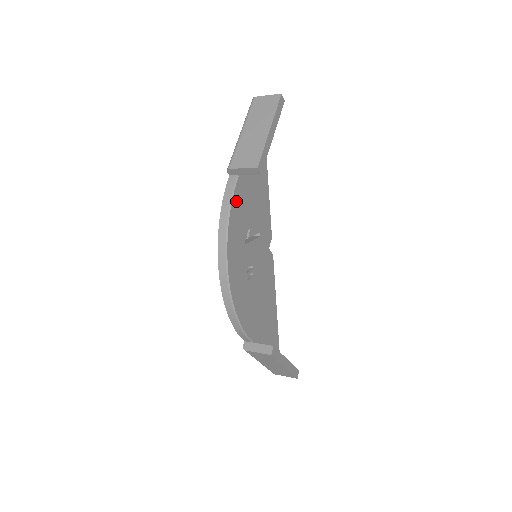
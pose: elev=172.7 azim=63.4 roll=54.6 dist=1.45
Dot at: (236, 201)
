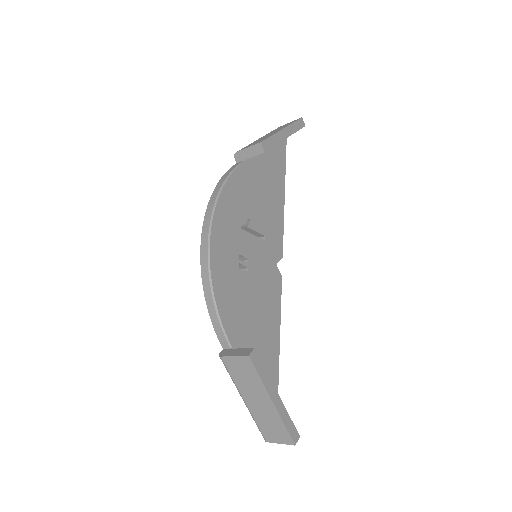
Dot at: (237, 179)
